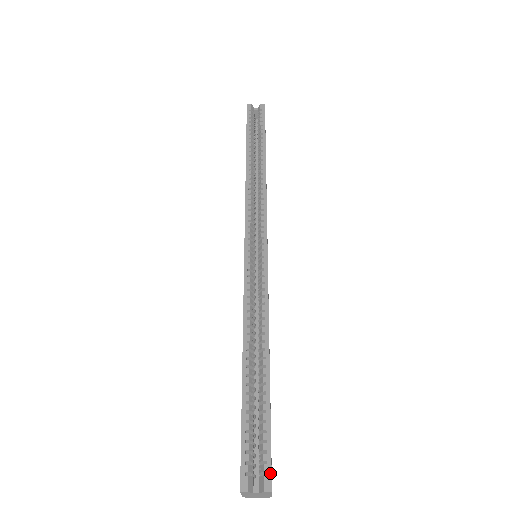
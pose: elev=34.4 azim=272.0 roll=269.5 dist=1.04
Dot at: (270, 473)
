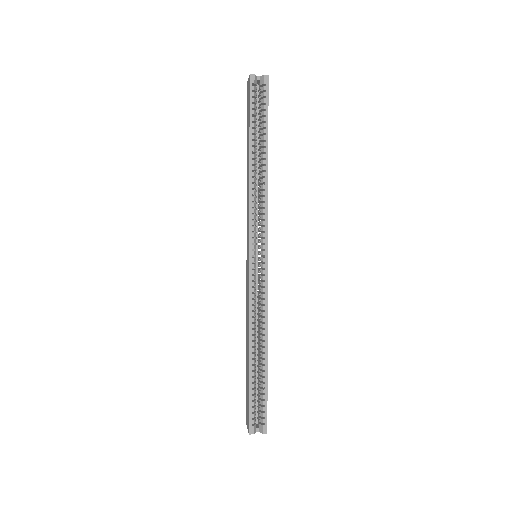
Dot at: (266, 424)
